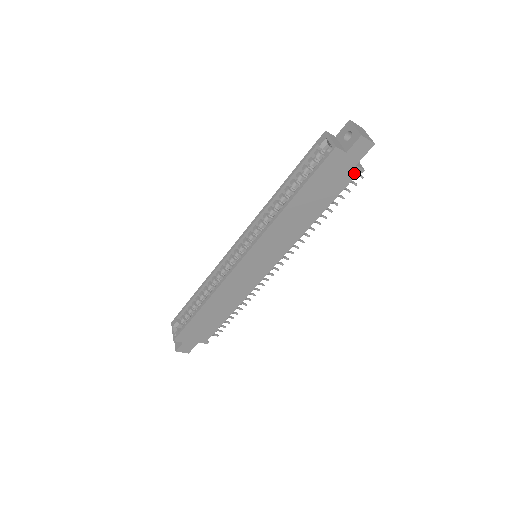
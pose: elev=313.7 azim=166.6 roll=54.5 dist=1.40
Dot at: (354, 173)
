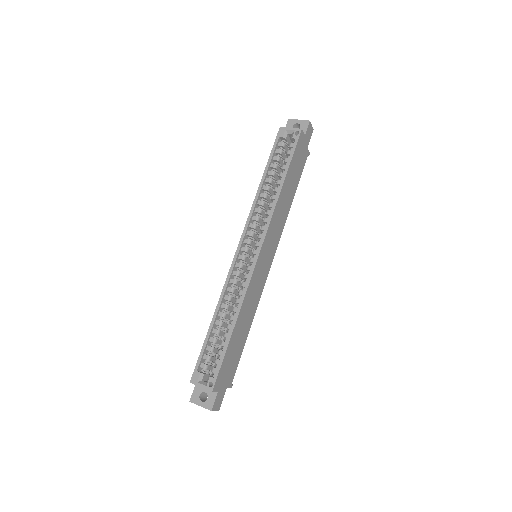
Dot at: (306, 155)
